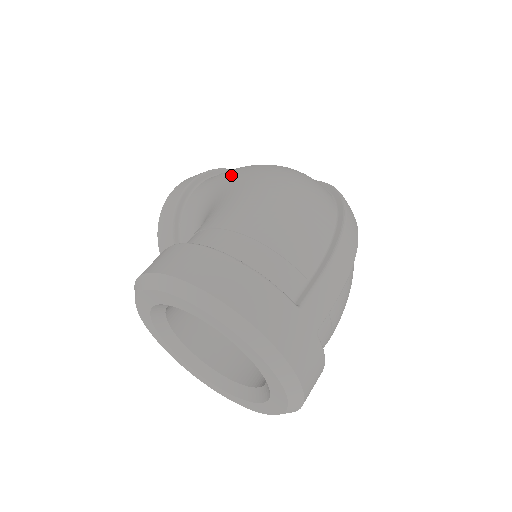
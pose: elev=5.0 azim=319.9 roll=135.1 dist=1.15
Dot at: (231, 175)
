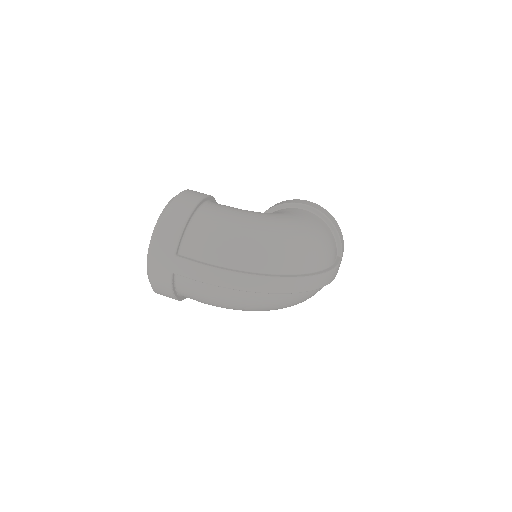
Dot at: (295, 216)
